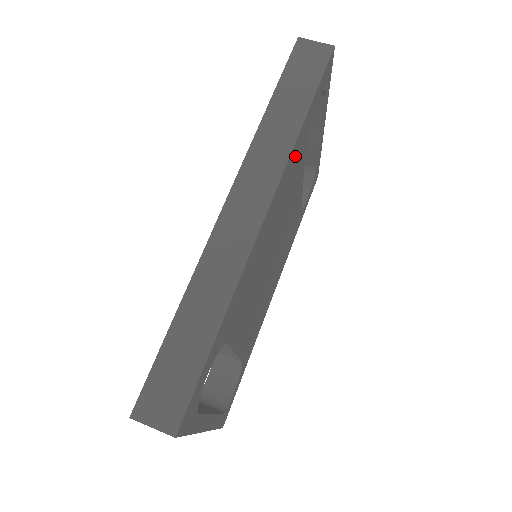
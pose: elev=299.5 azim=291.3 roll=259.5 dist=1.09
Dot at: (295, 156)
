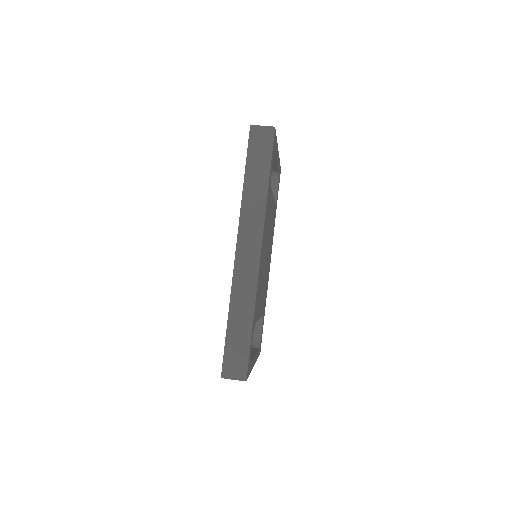
Dot at: (267, 205)
